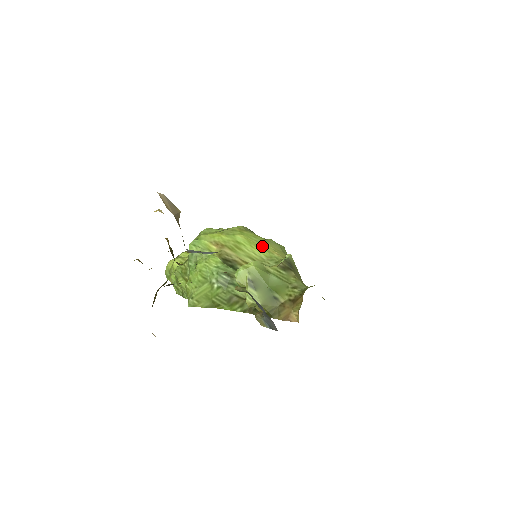
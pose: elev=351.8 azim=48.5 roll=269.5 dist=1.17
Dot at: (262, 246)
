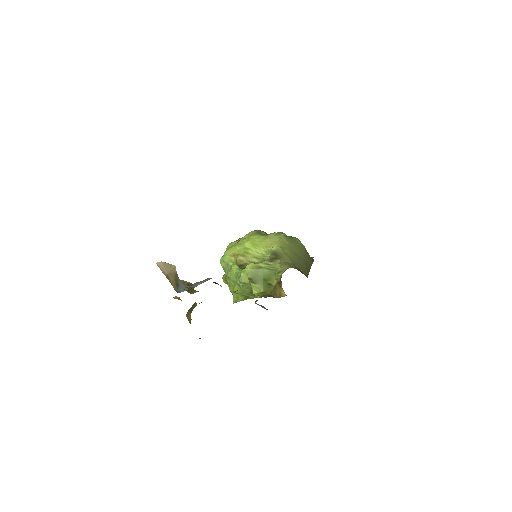
Dot at: (262, 244)
